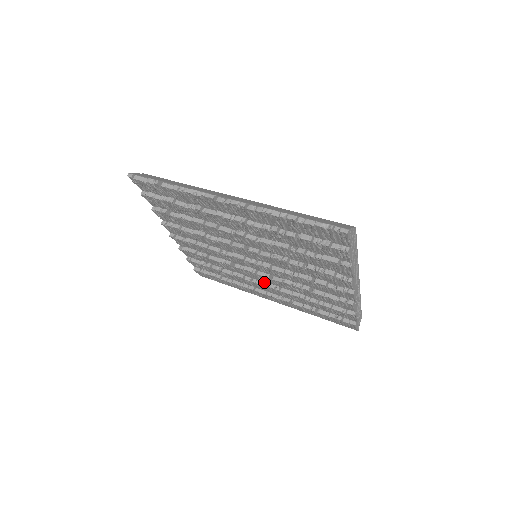
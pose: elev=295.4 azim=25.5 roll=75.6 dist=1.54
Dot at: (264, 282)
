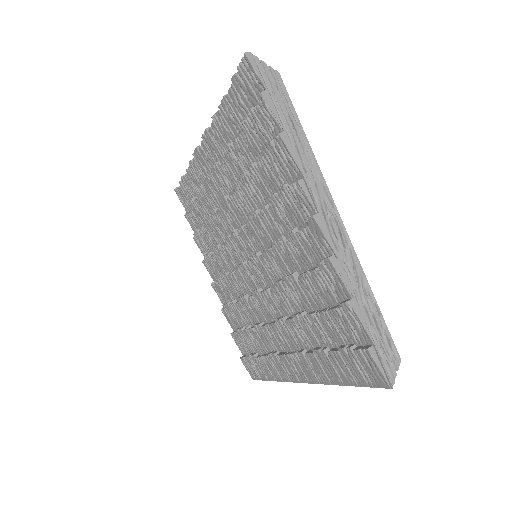
Dot at: occluded
